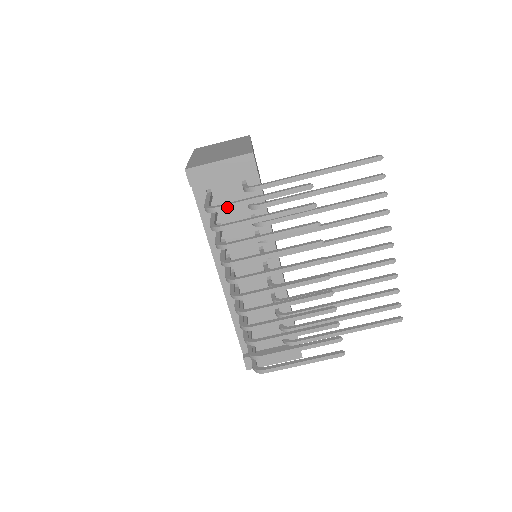
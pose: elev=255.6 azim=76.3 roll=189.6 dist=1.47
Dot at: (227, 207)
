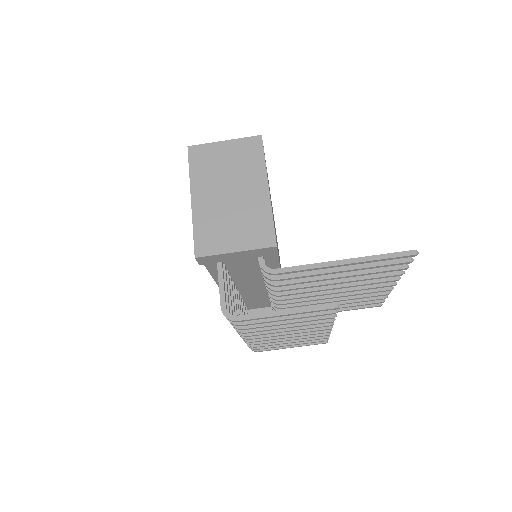
Dot at: (247, 320)
